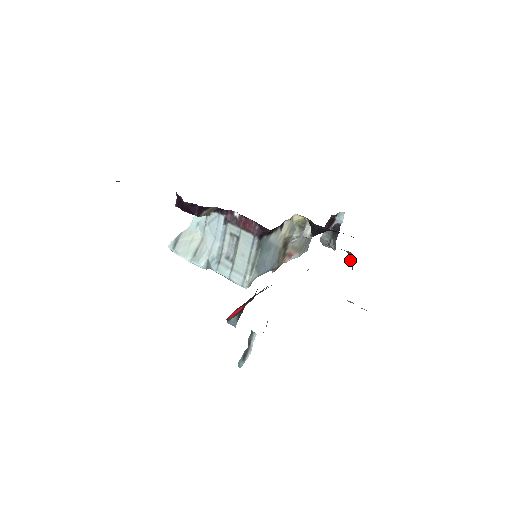
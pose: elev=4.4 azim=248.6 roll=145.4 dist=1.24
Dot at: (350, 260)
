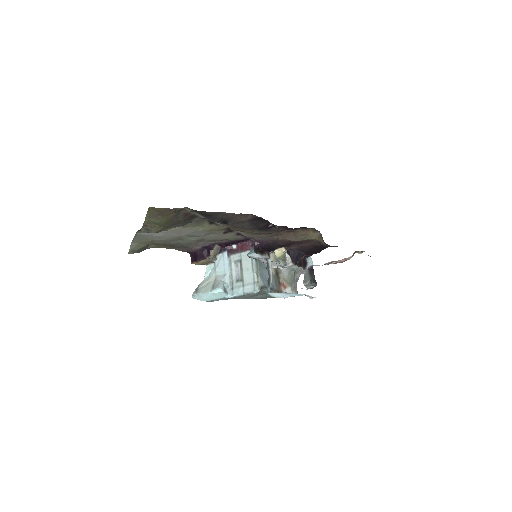
Dot at: occluded
